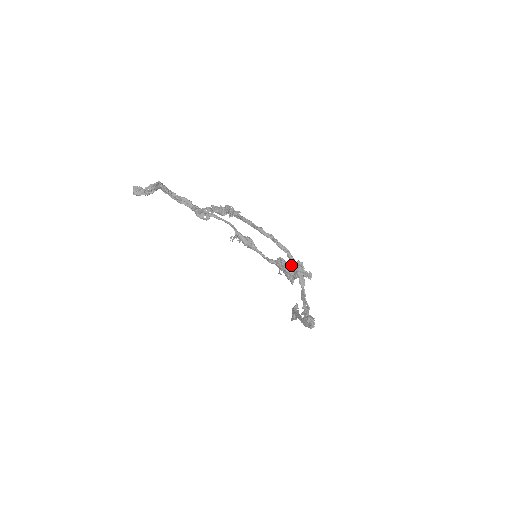
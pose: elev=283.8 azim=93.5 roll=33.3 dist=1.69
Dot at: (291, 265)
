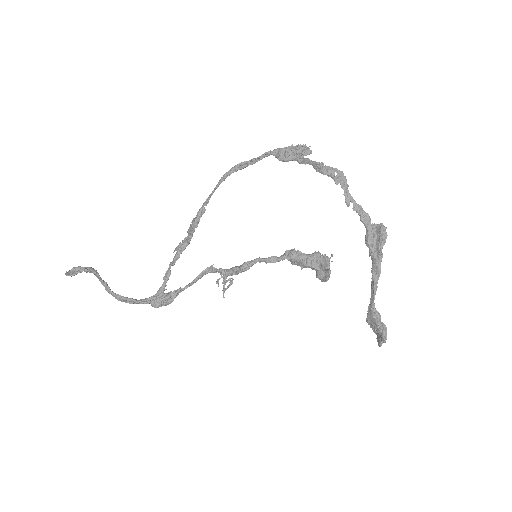
Dot at: (280, 156)
